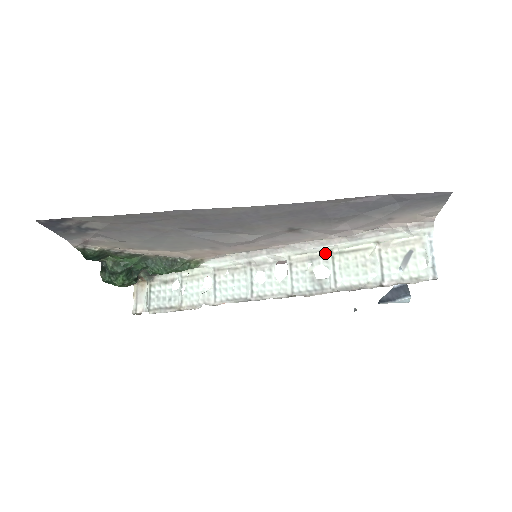
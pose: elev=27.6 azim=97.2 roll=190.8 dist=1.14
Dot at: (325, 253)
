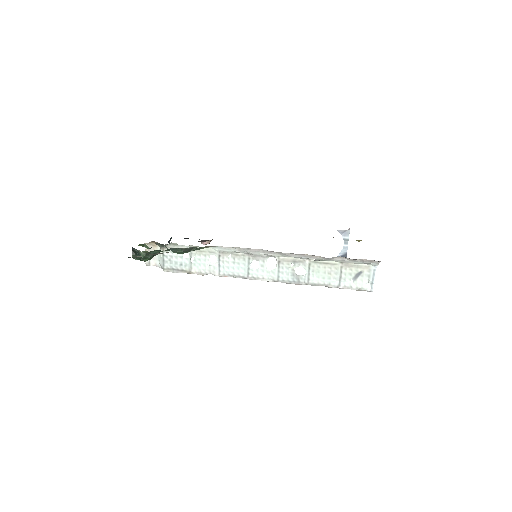
Dot at: (305, 260)
